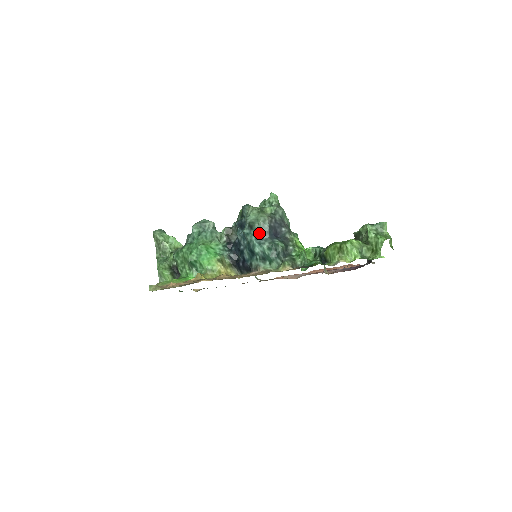
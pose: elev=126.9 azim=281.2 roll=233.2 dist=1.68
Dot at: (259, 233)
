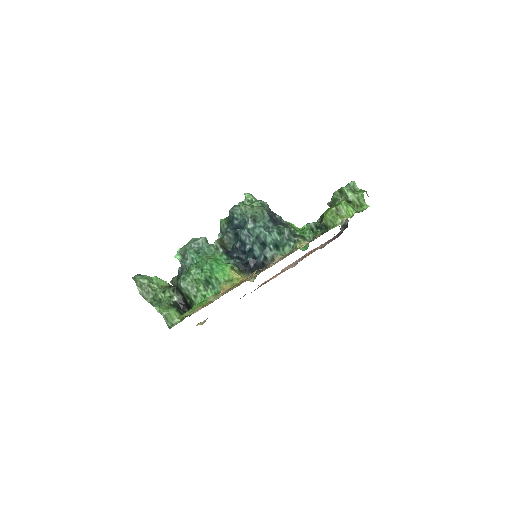
Dot at: (264, 223)
